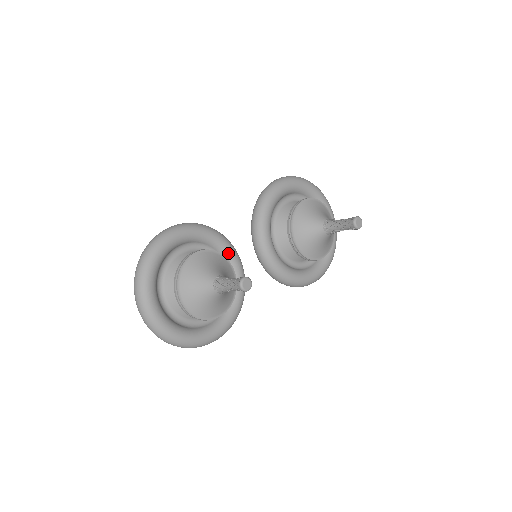
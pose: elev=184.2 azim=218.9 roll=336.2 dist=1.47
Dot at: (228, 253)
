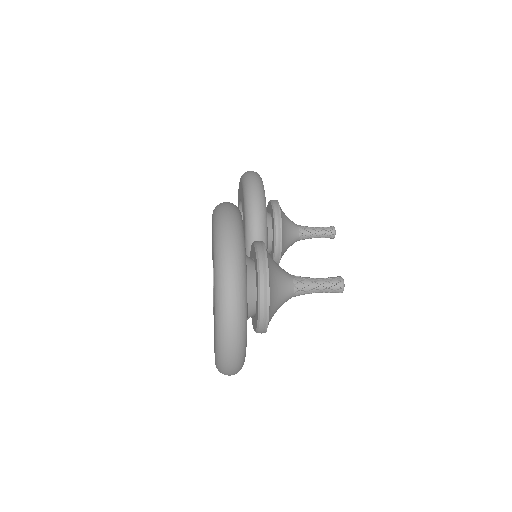
Dot at: occluded
